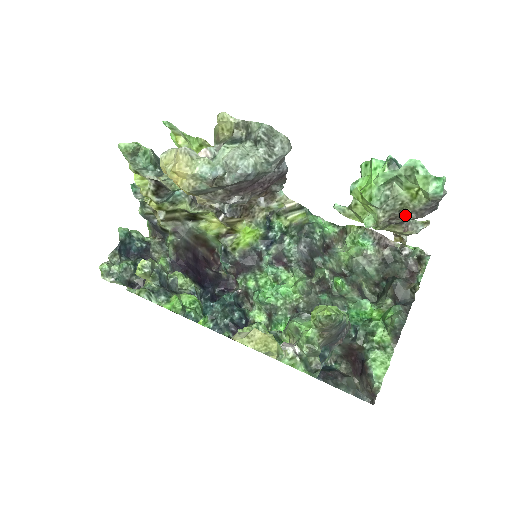
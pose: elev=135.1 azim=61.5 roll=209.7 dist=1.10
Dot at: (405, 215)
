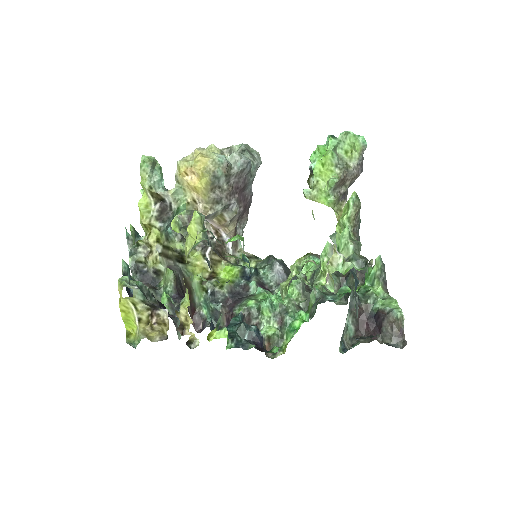
Dot at: (351, 172)
